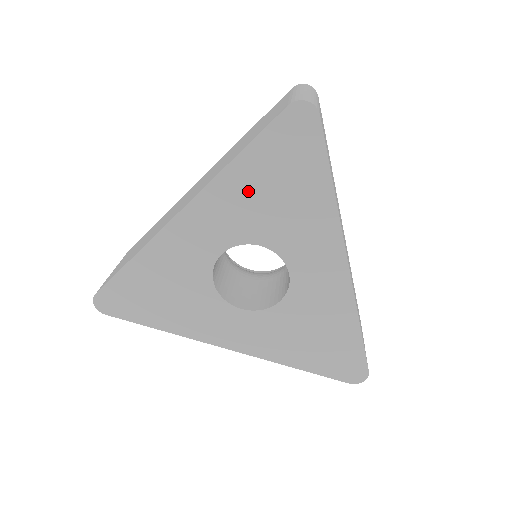
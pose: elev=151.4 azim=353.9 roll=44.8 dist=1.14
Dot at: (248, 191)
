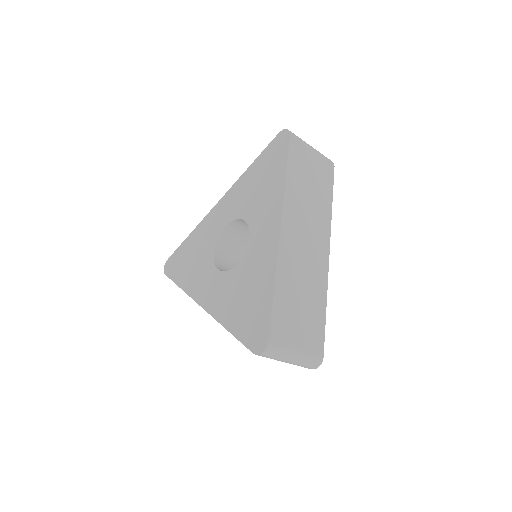
Dot at: (249, 184)
